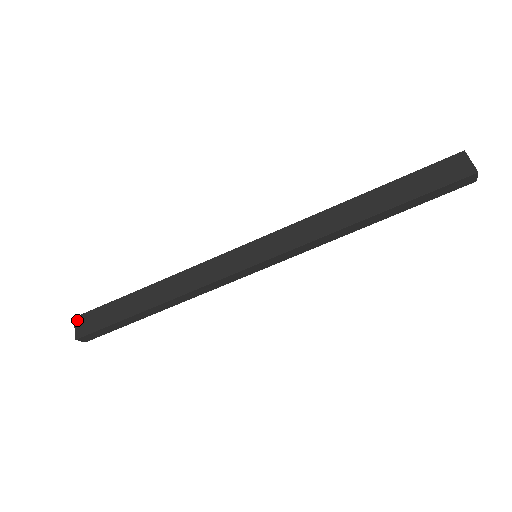
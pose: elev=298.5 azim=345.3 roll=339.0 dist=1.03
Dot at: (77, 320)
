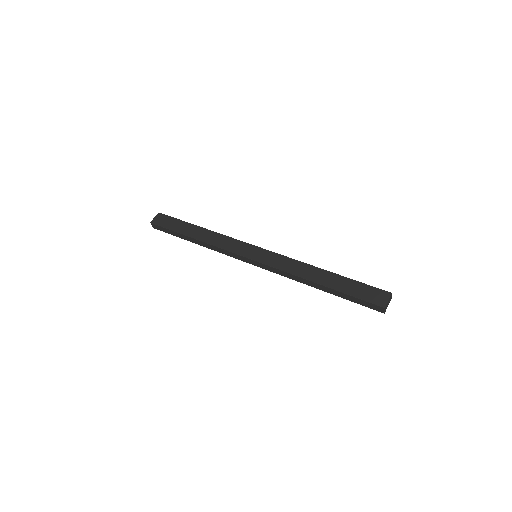
Dot at: (159, 215)
